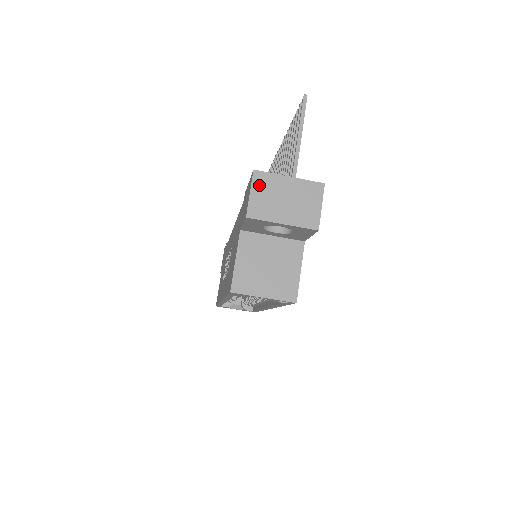
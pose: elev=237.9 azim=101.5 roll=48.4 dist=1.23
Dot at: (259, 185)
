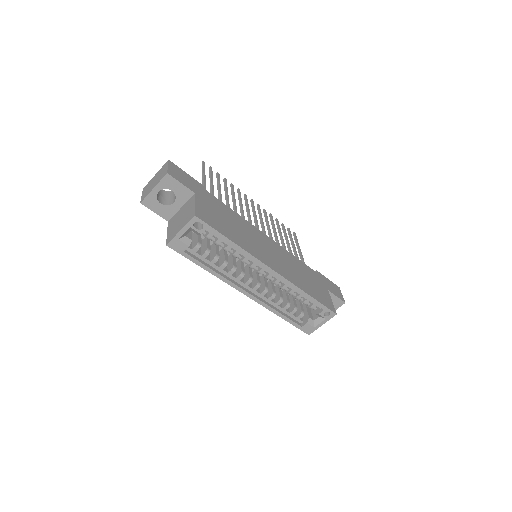
Dot at: (145, 190)
